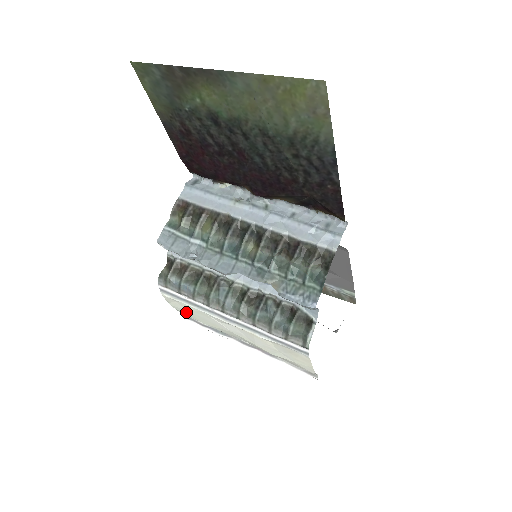
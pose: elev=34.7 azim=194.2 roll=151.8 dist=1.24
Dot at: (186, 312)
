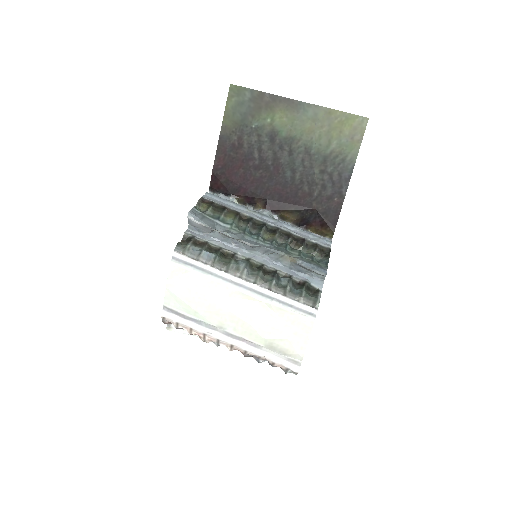
Dot at: (183, 291)
